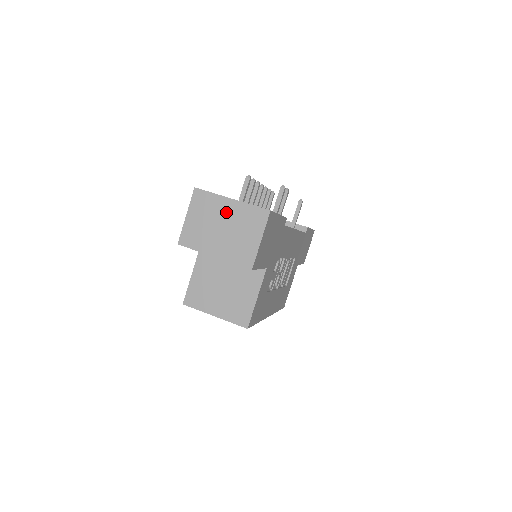
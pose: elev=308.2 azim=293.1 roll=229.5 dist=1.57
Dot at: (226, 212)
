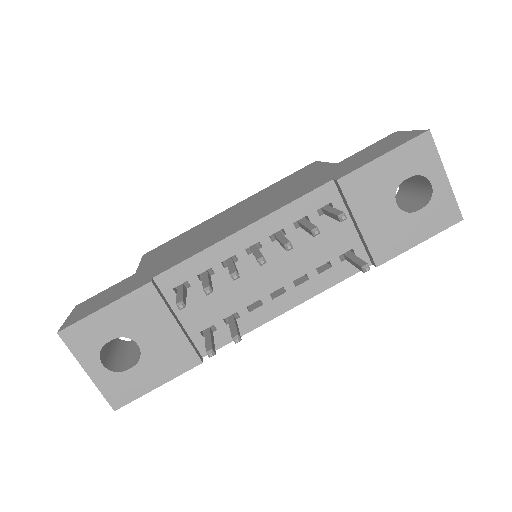
Dot at: occluded
